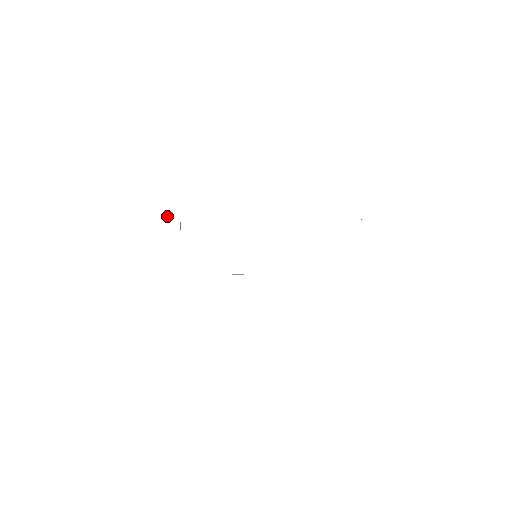
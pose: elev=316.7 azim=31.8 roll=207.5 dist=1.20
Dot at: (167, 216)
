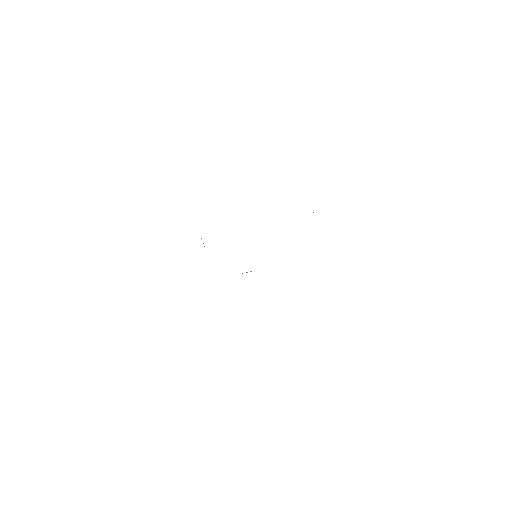
Dot at: occluded
